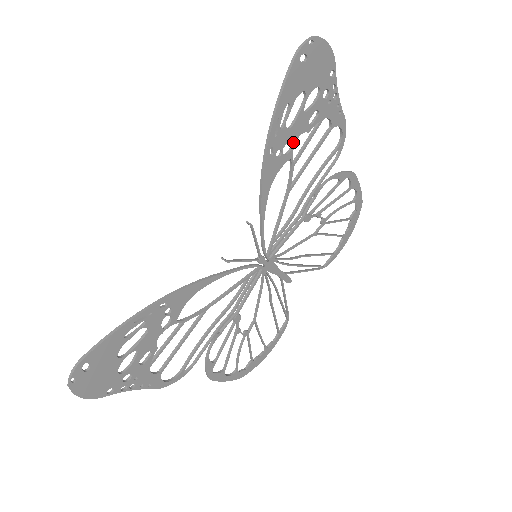
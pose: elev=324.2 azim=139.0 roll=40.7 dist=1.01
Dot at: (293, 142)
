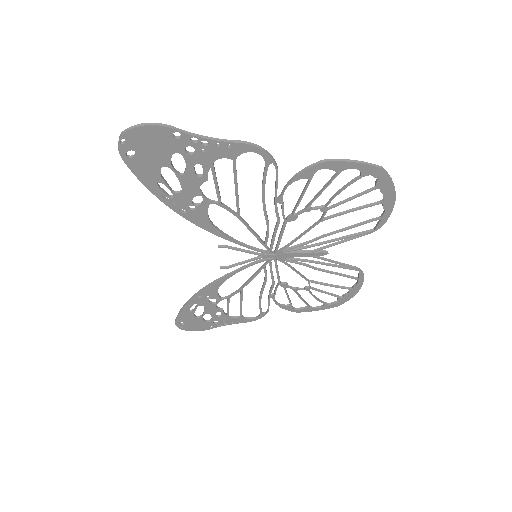
Dot at: (198, 195)
